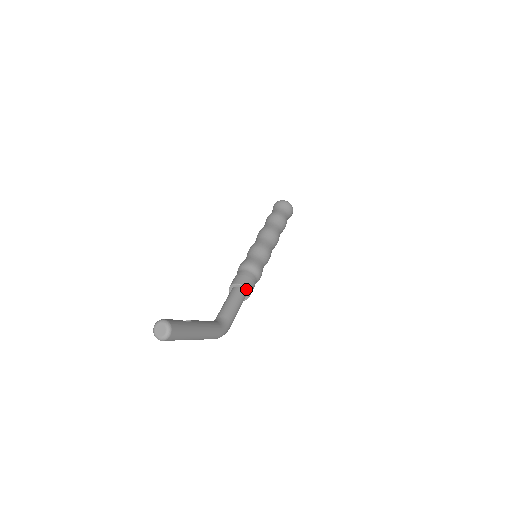
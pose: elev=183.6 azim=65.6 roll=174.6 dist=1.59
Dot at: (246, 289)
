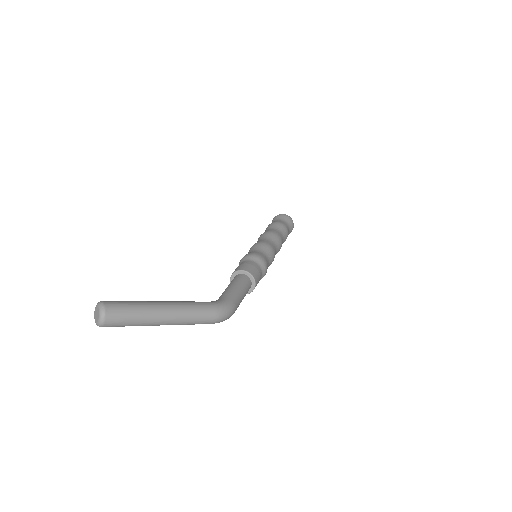
Dot at: (241, 271)
